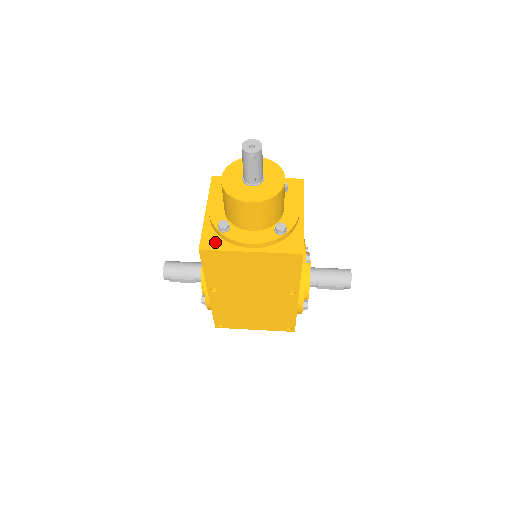
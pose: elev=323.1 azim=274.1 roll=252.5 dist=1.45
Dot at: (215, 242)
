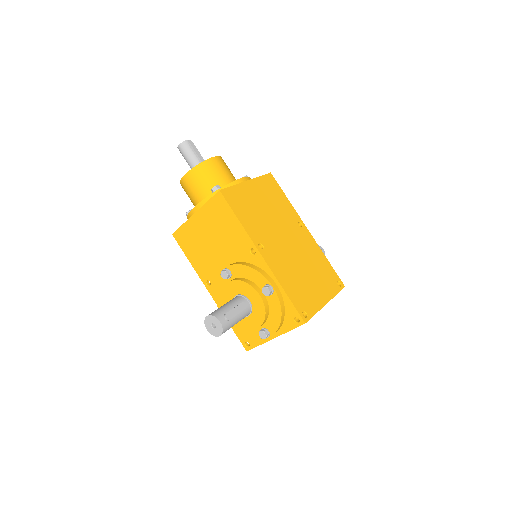
Dot at: occluded
